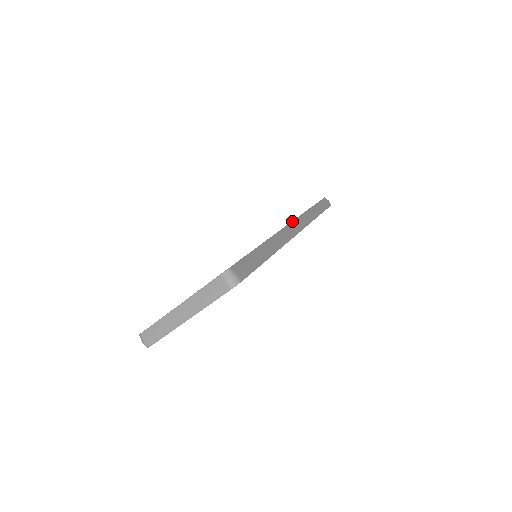
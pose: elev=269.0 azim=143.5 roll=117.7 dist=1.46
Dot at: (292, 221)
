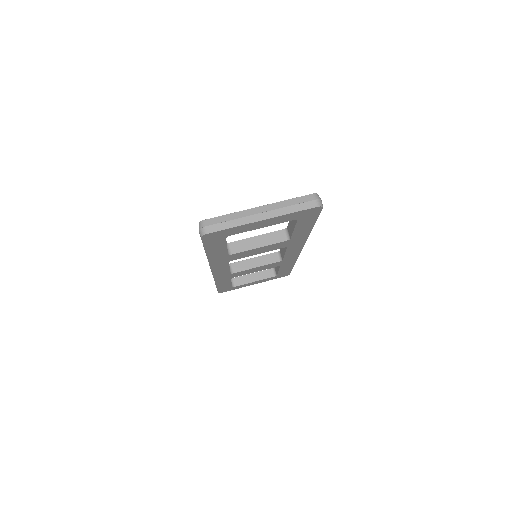
Dot at: occluded
